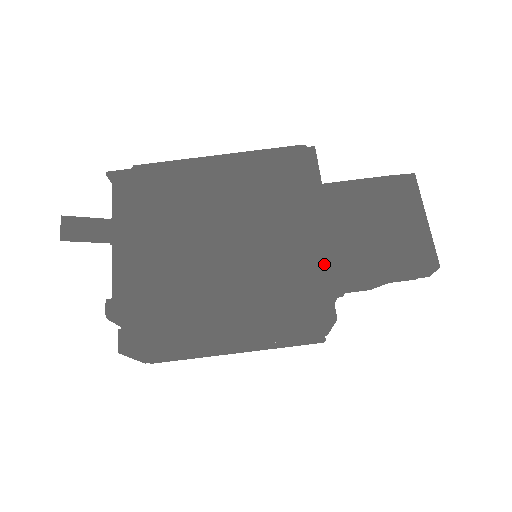
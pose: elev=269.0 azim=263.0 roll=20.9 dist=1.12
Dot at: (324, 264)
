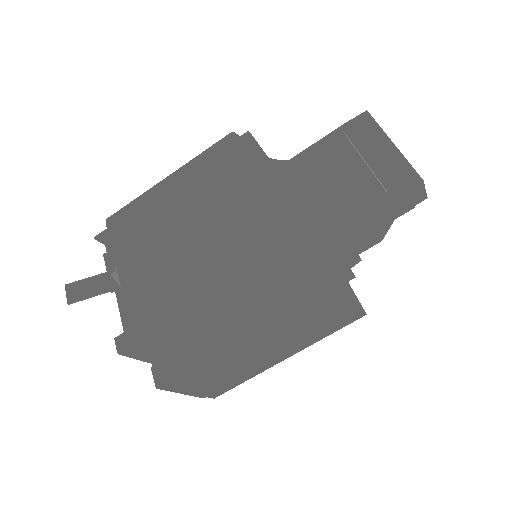
Dot at: (275, 221)
